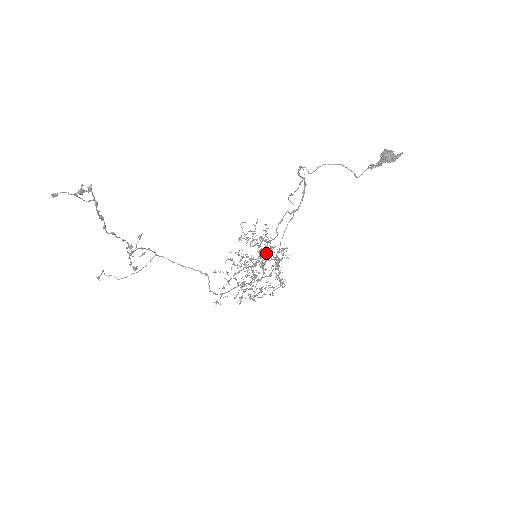
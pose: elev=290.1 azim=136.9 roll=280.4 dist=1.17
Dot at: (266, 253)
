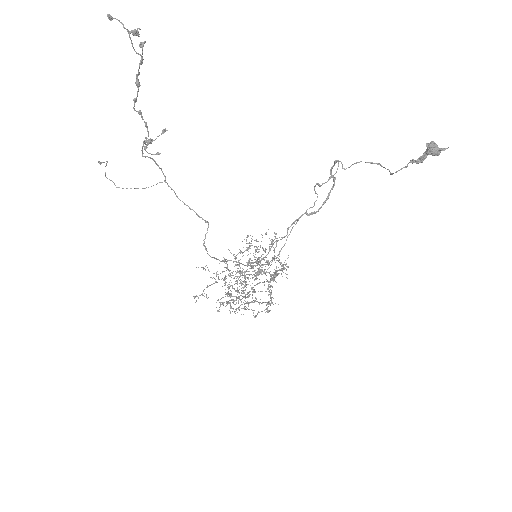
Dot at: occluded
